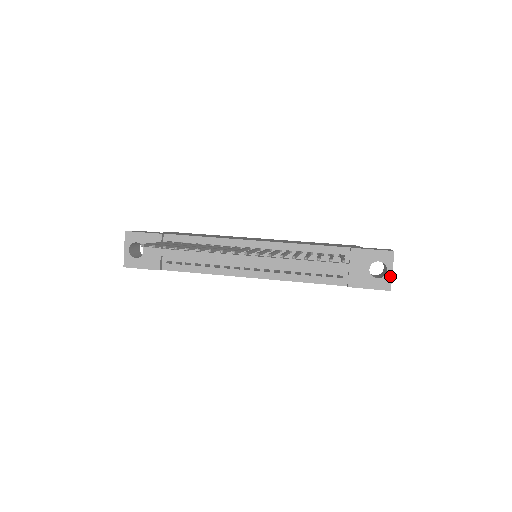
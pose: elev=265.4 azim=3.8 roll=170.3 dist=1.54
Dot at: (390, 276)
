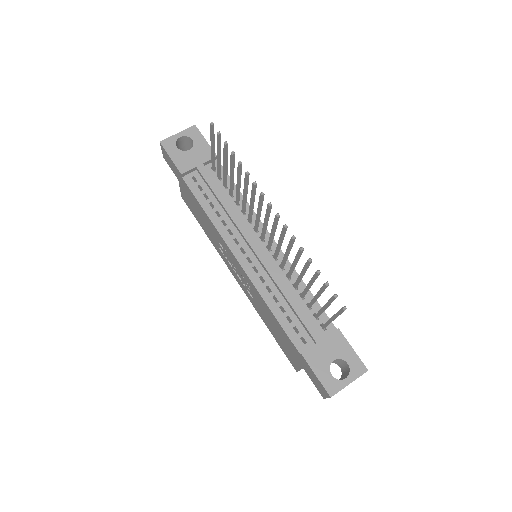
Dot at: (343, 385)
